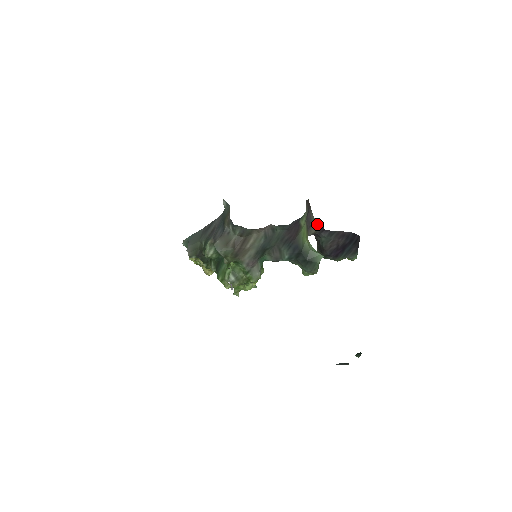
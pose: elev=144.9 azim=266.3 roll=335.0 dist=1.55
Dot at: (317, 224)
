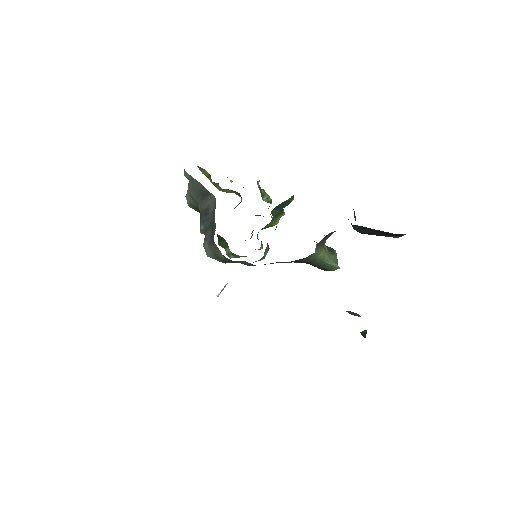
Dot at: occluded
